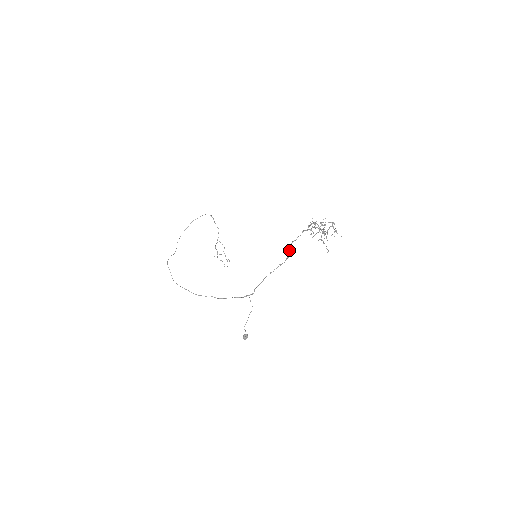
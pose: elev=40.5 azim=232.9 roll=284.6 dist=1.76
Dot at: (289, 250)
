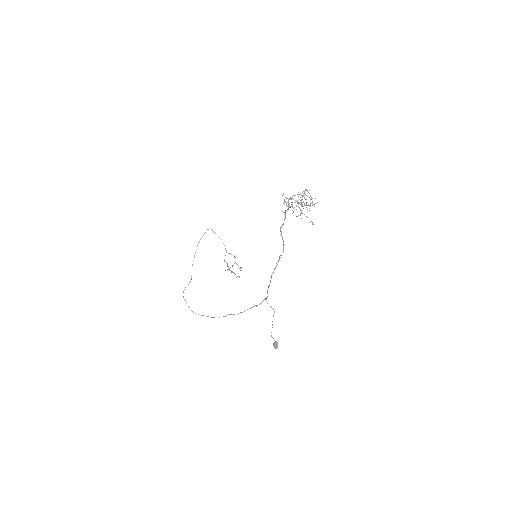
Dot at: occluded
